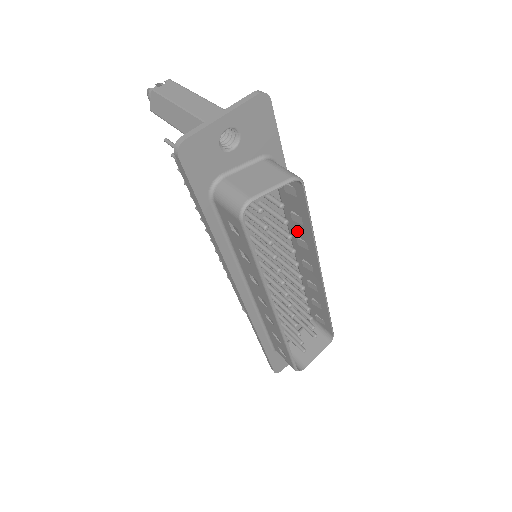
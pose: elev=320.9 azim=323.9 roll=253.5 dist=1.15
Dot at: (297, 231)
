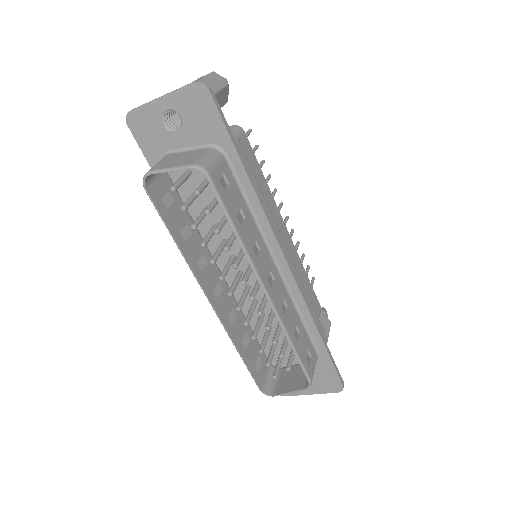
Dot at: (250, 235)
